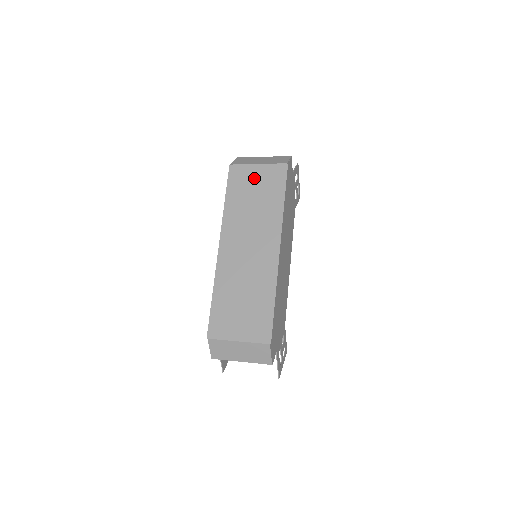
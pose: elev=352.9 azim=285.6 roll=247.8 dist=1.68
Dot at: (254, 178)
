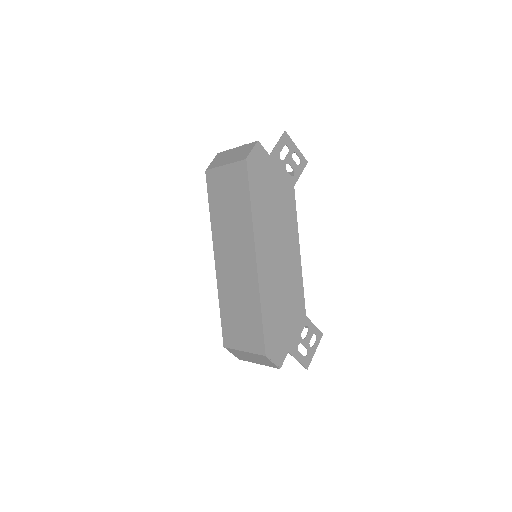
Dot at: (224, 182)
